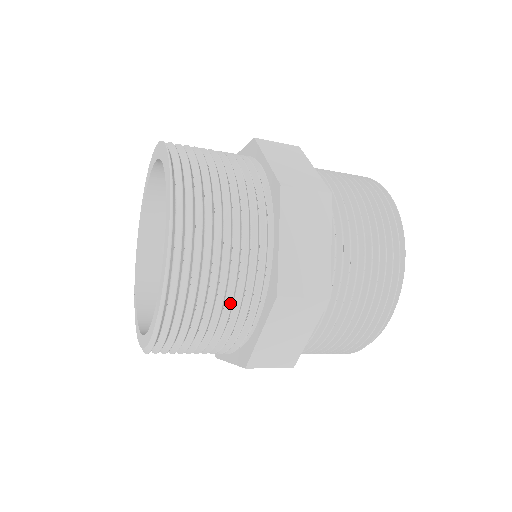
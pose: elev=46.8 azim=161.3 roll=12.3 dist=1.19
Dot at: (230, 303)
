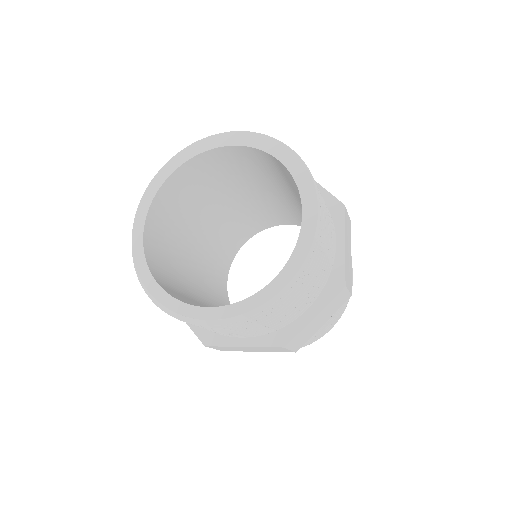
Dot at: (316, 285)
